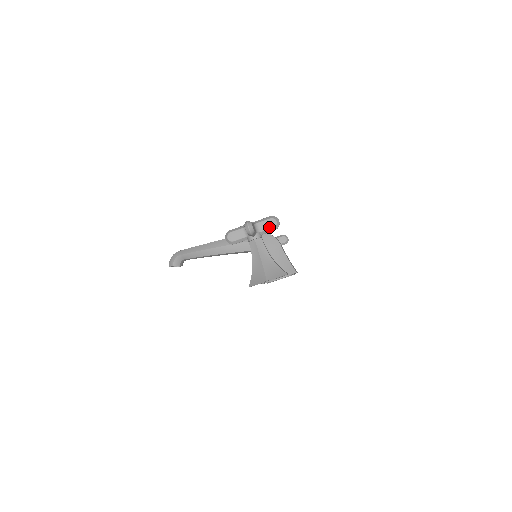
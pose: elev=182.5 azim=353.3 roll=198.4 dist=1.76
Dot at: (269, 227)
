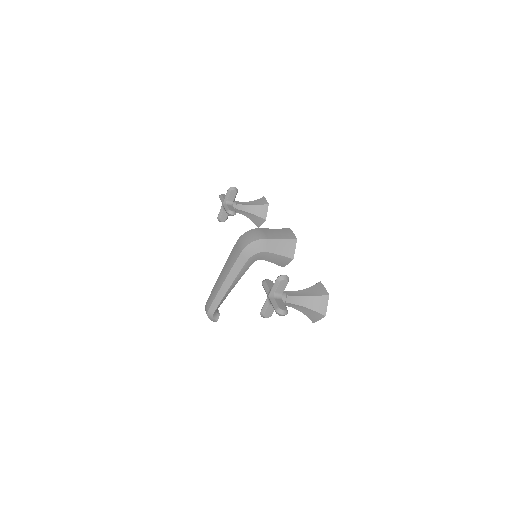
Dot at: (284, 287)
